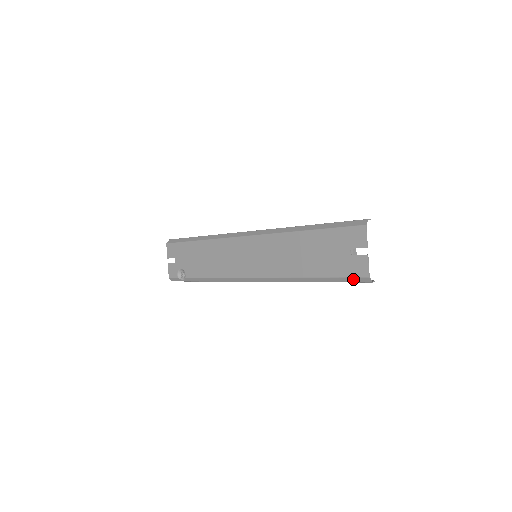
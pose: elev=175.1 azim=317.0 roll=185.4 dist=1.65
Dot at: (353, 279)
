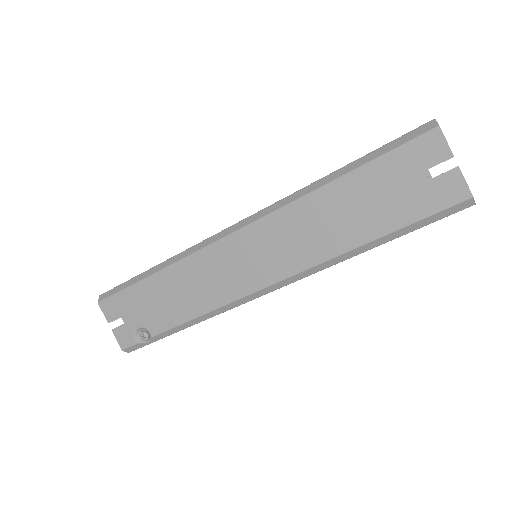
Dot at: (445, 212)
